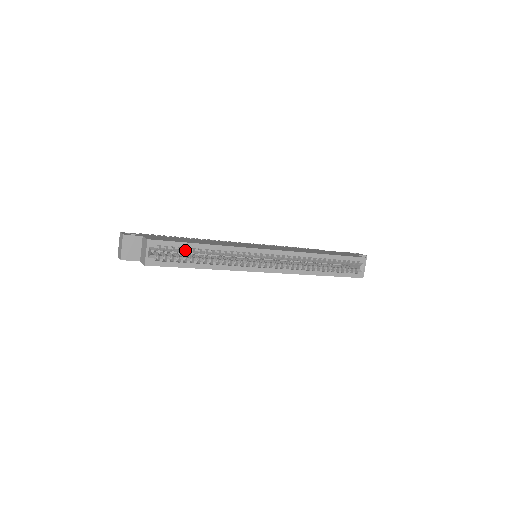
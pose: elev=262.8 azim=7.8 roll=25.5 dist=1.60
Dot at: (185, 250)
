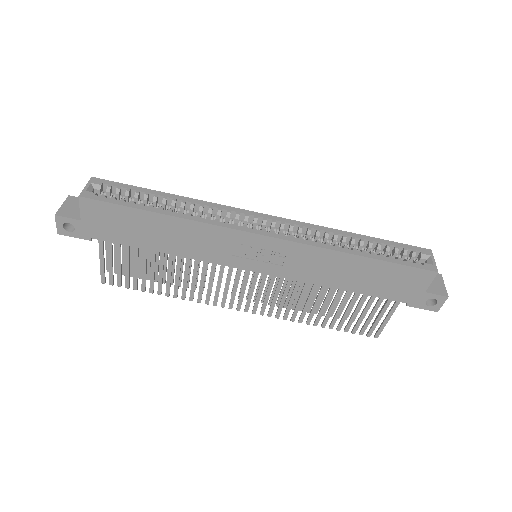
Dot at: (141, 200)
